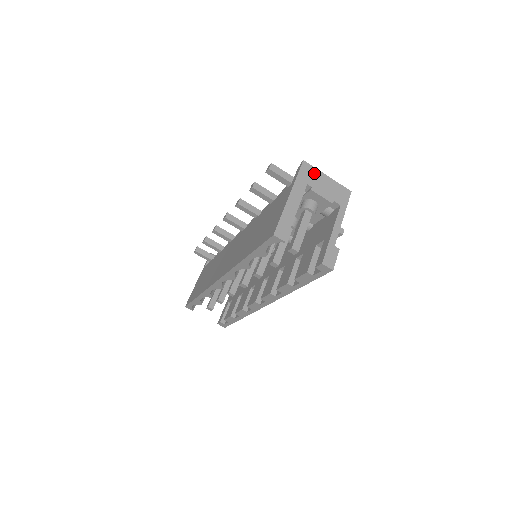
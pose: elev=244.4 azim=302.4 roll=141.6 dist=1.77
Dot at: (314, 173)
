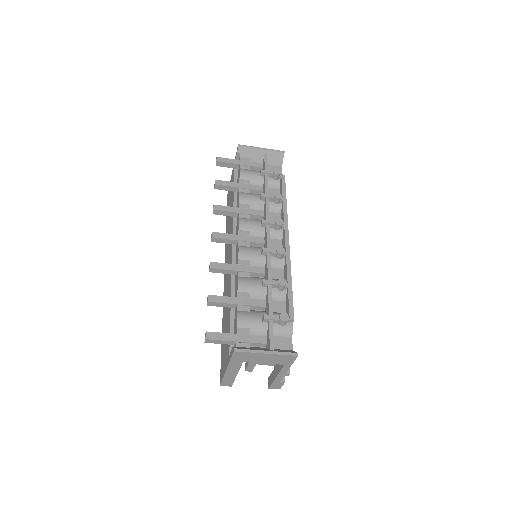
Dot at: (249, 355)
